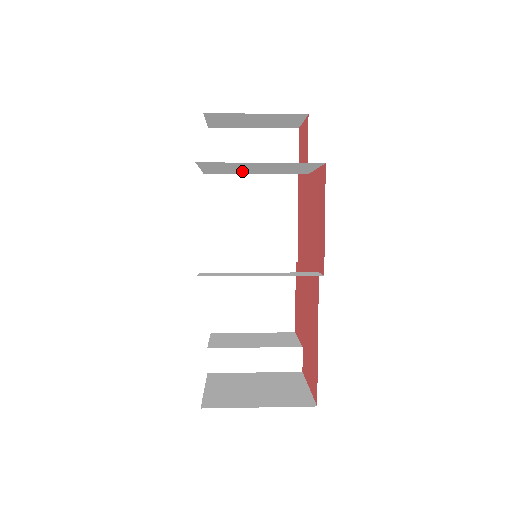
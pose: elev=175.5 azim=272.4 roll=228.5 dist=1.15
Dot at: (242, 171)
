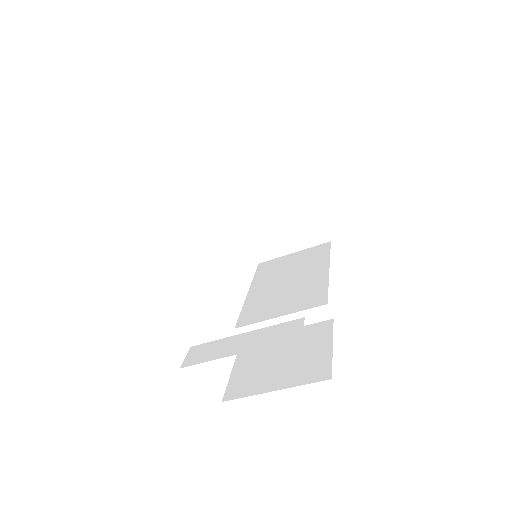
Dot at: (248, 209)
